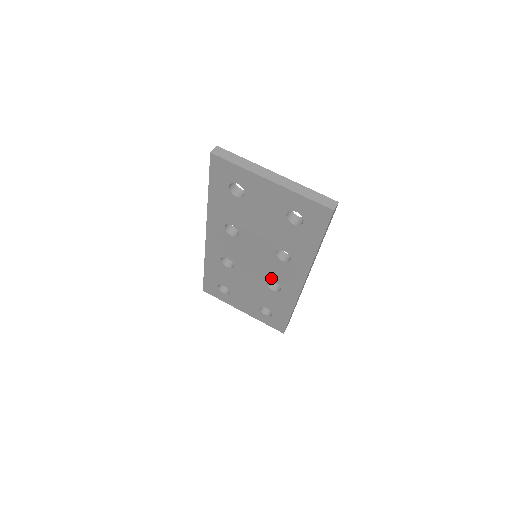
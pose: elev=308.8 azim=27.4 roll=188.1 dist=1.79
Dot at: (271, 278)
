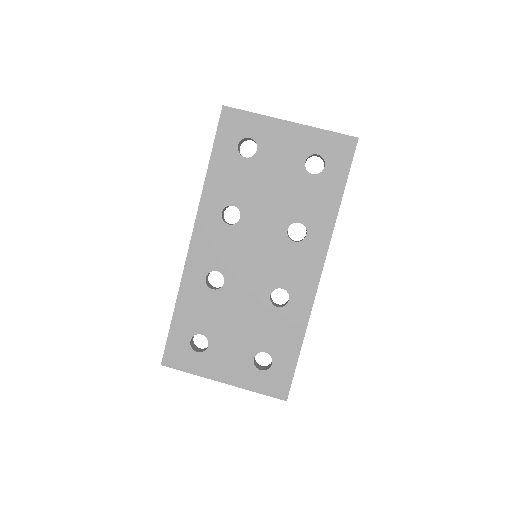
Dot at: (277, 282)
